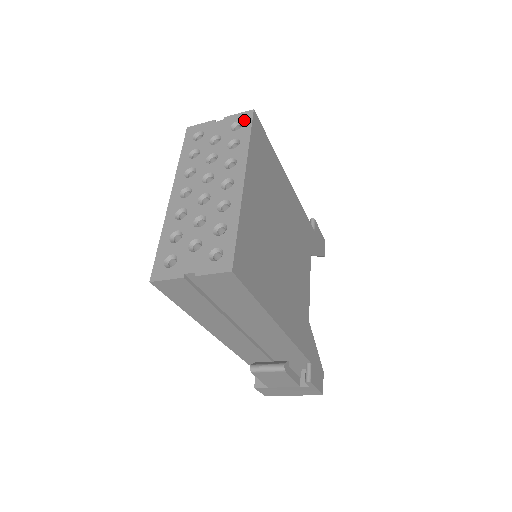
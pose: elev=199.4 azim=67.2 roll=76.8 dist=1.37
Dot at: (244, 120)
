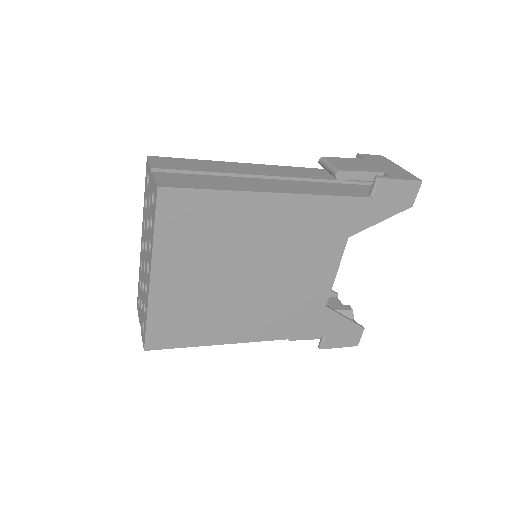
Dot at: (154, 196)
